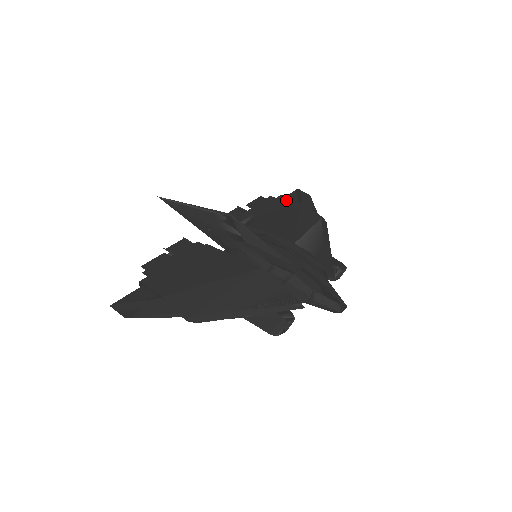
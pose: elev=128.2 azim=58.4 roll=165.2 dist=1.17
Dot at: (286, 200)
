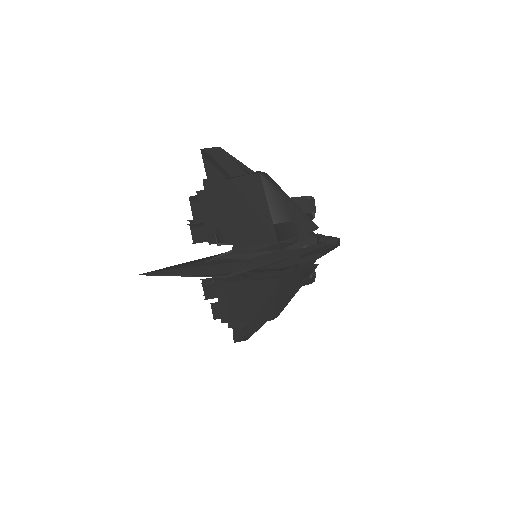
Dot at: (215, 186)
